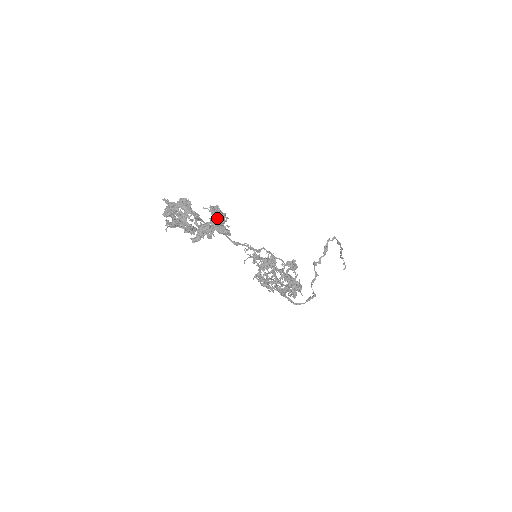
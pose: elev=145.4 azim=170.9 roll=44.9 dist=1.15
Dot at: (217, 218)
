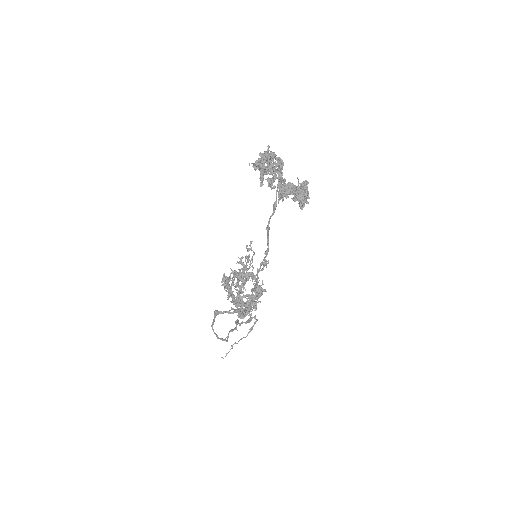
Dot at: (307, 190)
